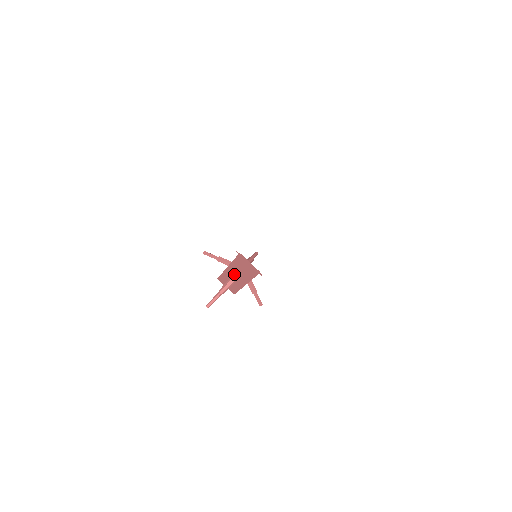
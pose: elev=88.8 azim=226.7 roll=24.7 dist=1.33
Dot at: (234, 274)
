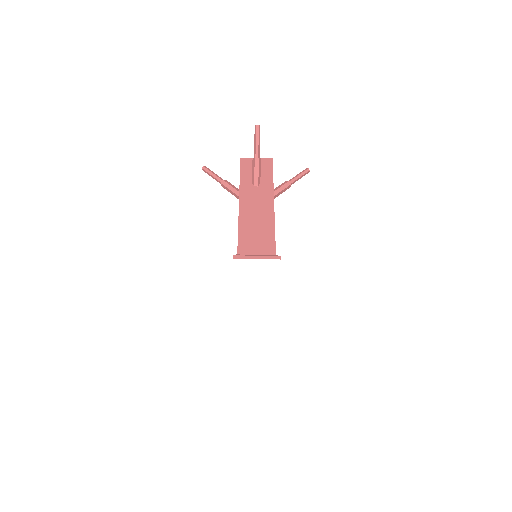
Dot at: occluded
